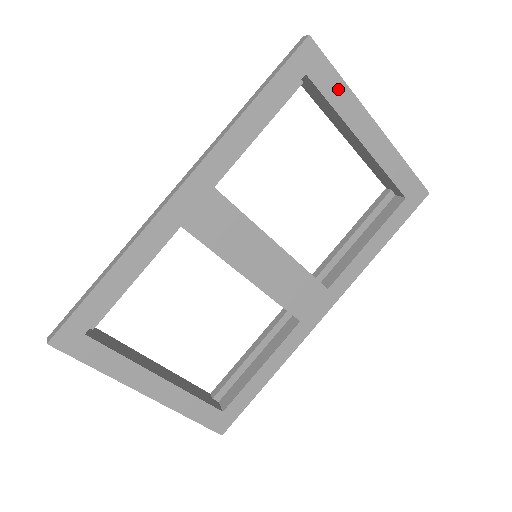
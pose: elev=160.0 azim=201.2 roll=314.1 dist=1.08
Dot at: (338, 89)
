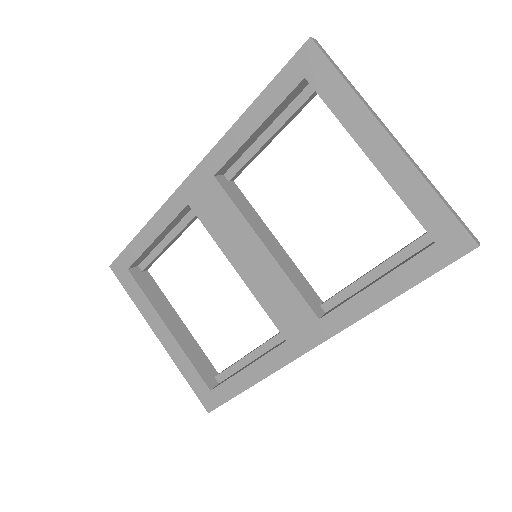
Dot at: (341, 94)
